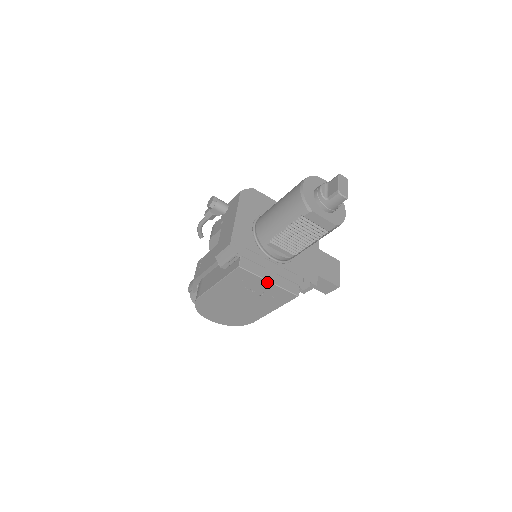
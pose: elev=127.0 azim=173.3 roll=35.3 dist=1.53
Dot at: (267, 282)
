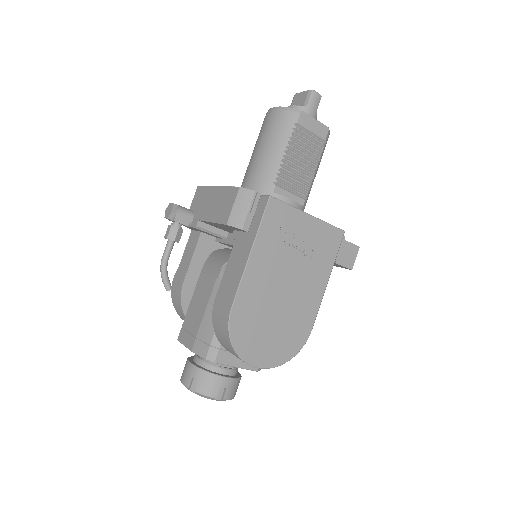
Dot at: (307, 217)
